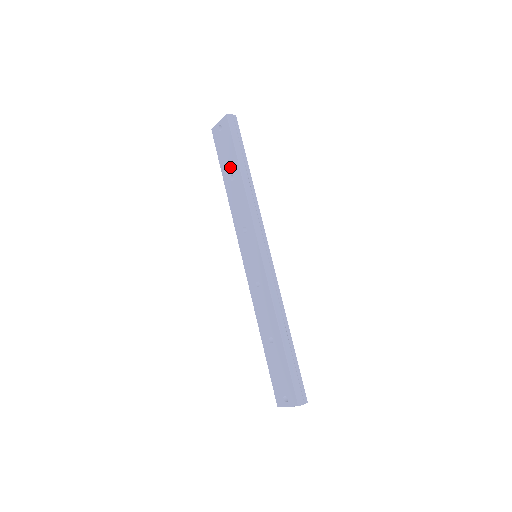
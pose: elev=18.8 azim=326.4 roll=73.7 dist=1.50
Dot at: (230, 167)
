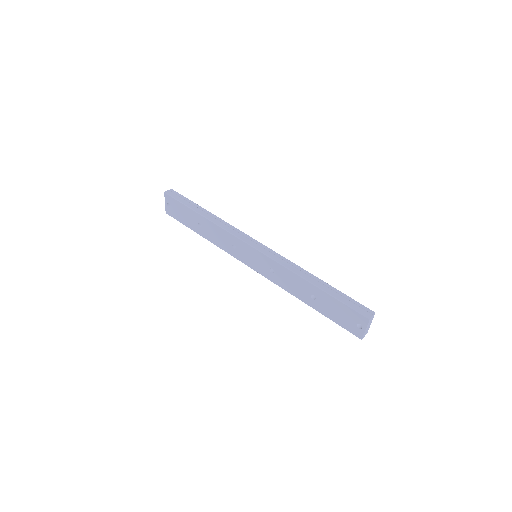
Dot at: (193, 220)
